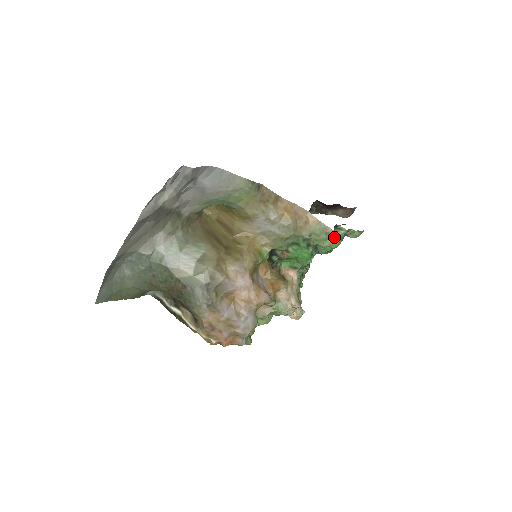
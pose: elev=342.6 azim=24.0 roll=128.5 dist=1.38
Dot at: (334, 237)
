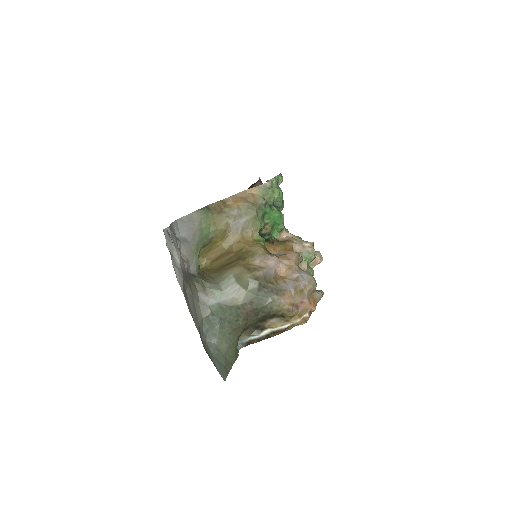
Dot at: occluded
